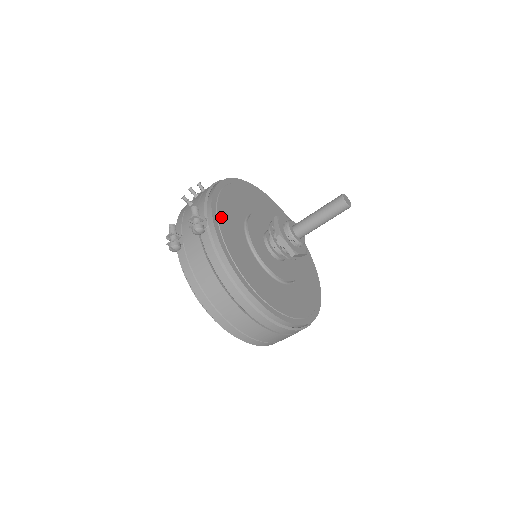
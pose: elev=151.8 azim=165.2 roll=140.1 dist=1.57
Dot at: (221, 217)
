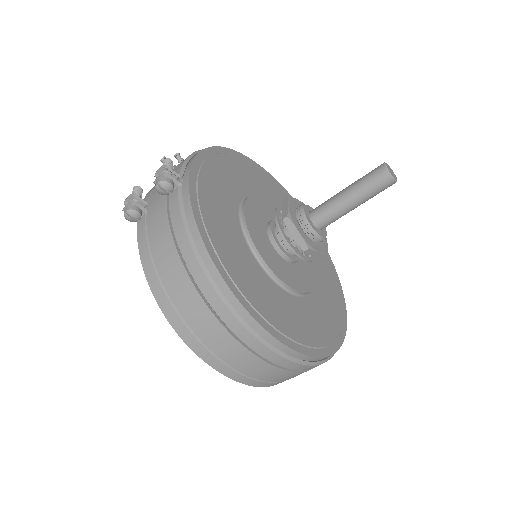
Dot at: (204, 179)
